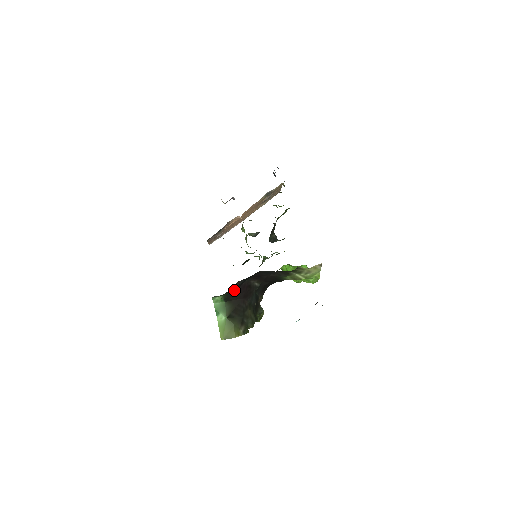
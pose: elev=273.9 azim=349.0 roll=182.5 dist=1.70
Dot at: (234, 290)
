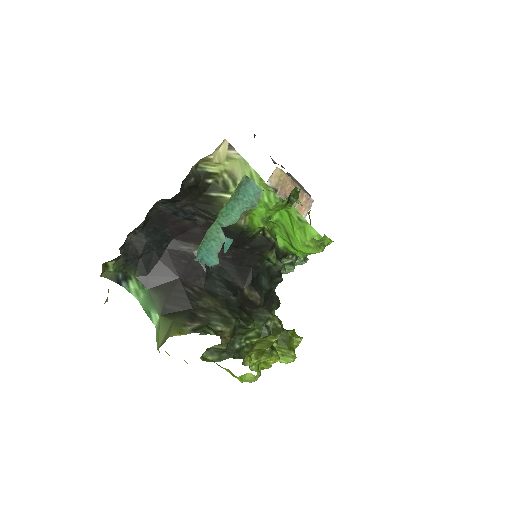
Dot at: (152, 264)
